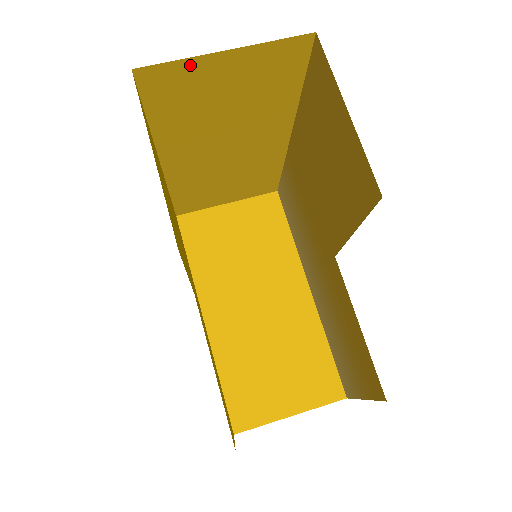
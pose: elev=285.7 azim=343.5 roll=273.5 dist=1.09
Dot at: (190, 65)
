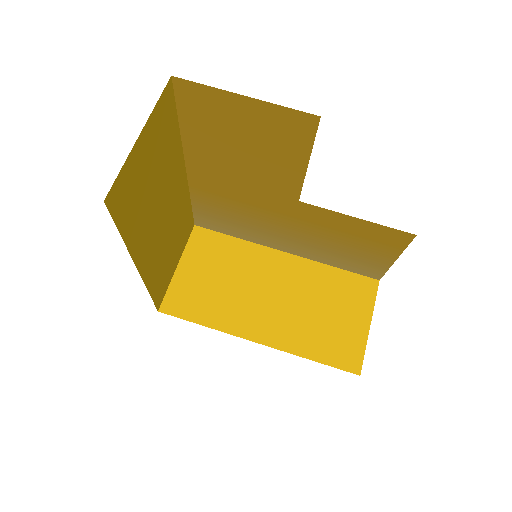
Dot at: (128, 165)
